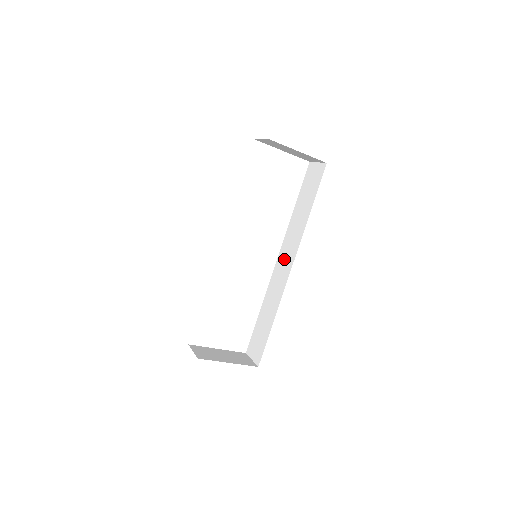
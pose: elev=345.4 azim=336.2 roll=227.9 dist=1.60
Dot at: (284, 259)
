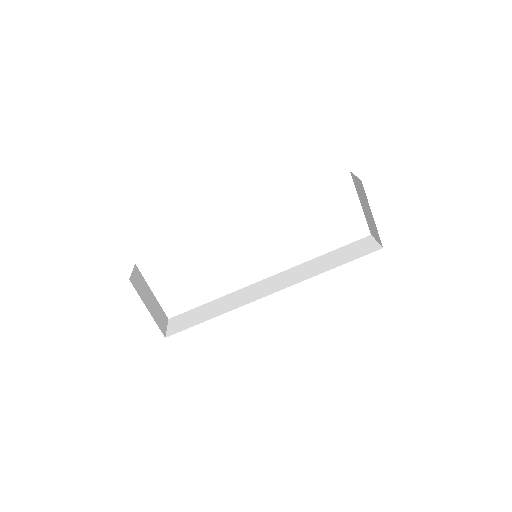
Dot at: (273, 282)
